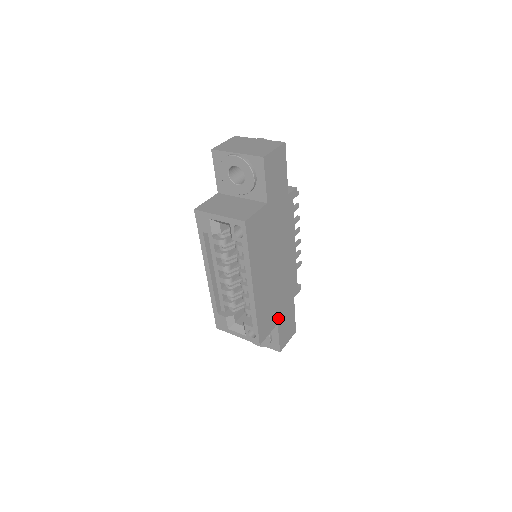
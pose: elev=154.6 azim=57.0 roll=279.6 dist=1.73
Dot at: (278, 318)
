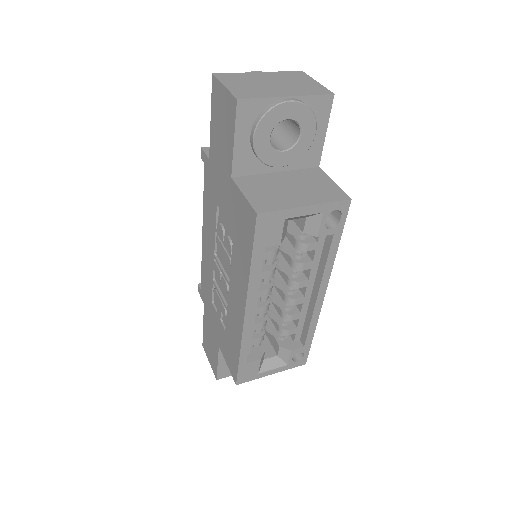
Dot at: occluded
